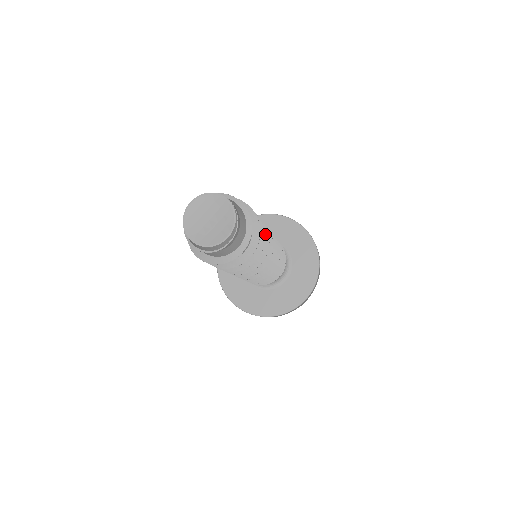
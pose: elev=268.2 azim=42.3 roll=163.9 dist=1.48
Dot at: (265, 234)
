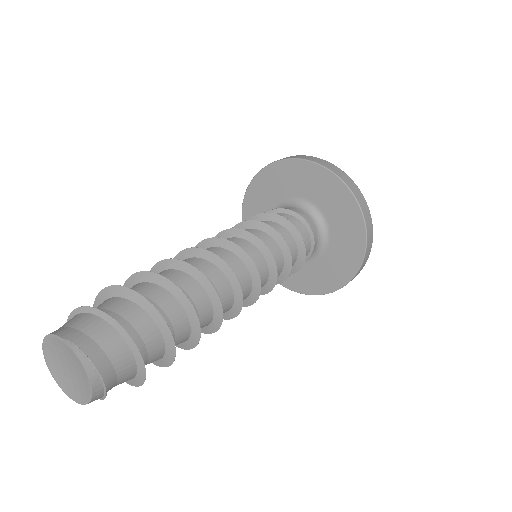
Dot at: (195, 273)
